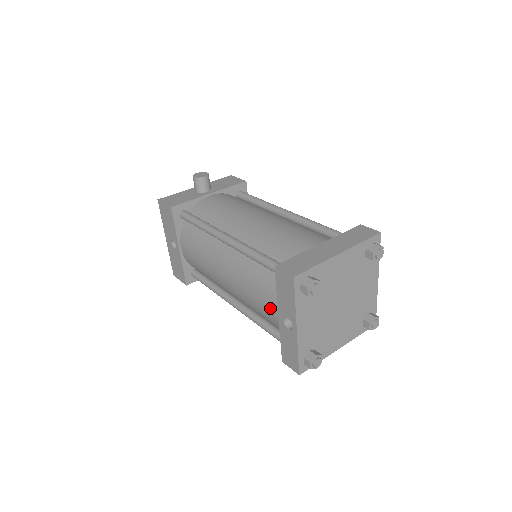
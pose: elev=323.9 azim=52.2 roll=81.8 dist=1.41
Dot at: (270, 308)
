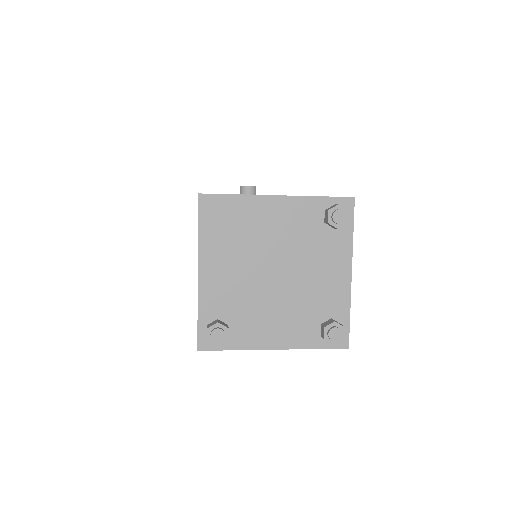
Dot at: occluded
